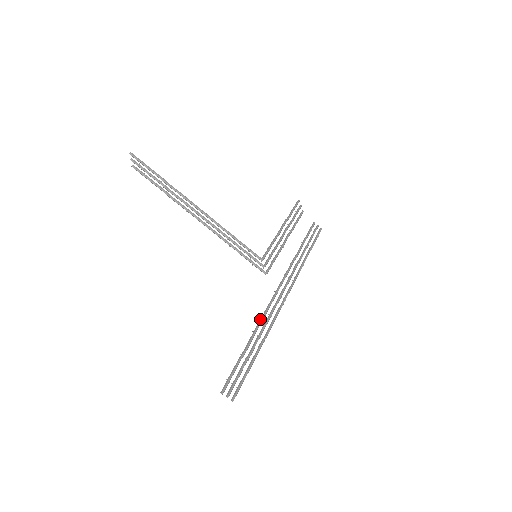
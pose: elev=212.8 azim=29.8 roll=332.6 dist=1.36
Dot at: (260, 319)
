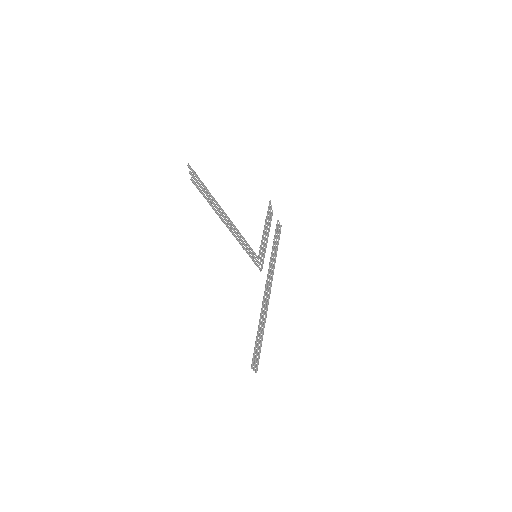
Dot at: (262, 309)
